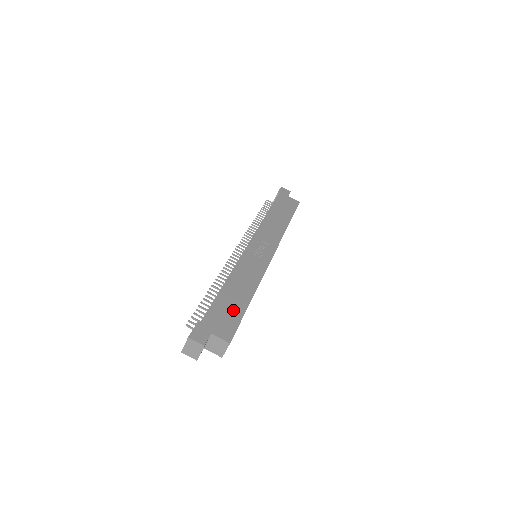
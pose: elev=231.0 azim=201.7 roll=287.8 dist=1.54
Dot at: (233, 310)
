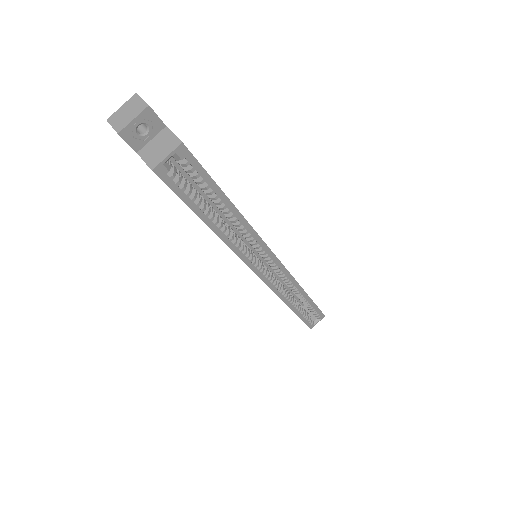
Dot at: occluded
